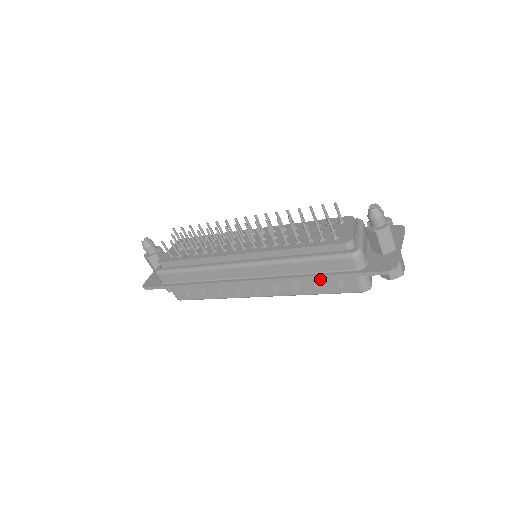
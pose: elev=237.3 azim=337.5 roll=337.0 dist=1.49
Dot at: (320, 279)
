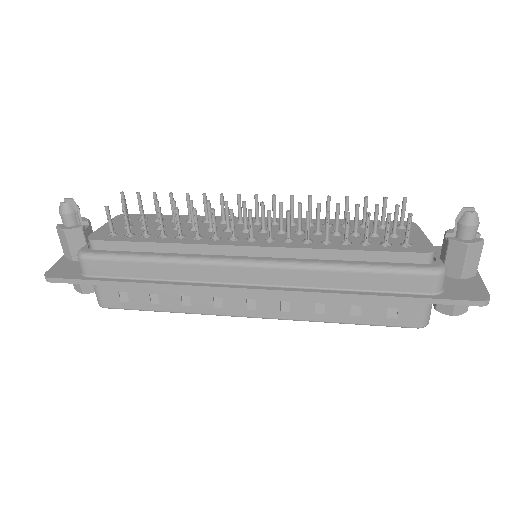
Dot at: (365, 301)
